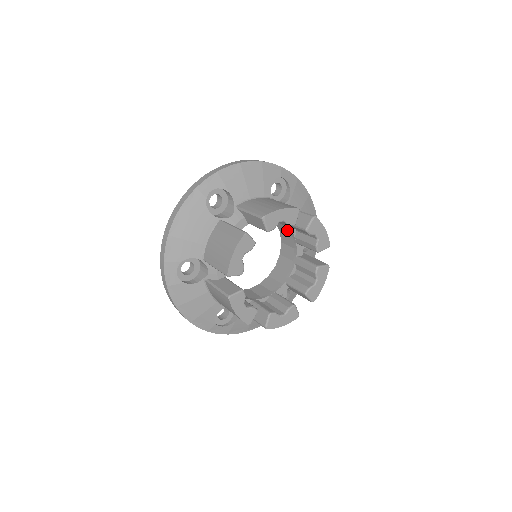
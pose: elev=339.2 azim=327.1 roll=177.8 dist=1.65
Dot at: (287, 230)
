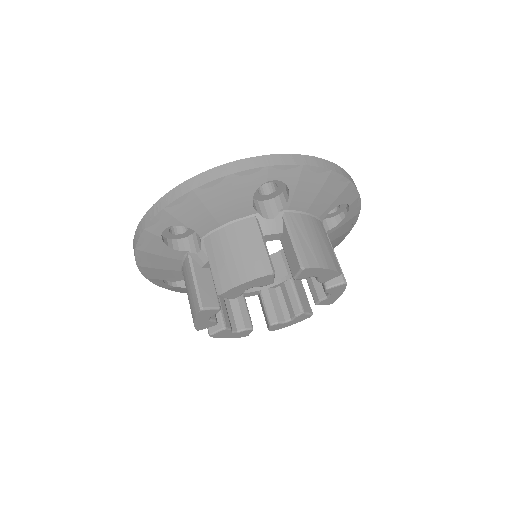
Dot at: occluded
